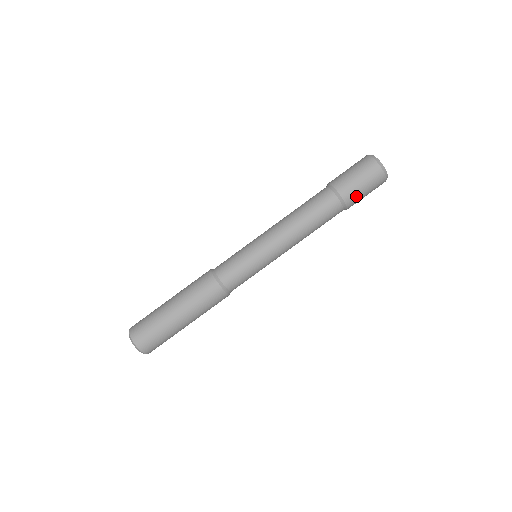
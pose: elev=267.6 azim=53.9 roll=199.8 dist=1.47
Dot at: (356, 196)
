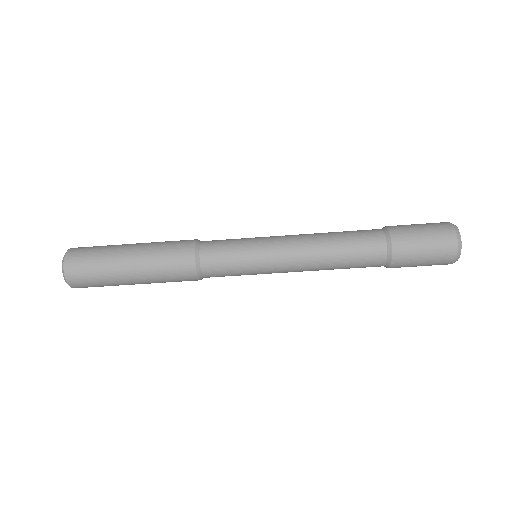
Dot at: (407, 265)
